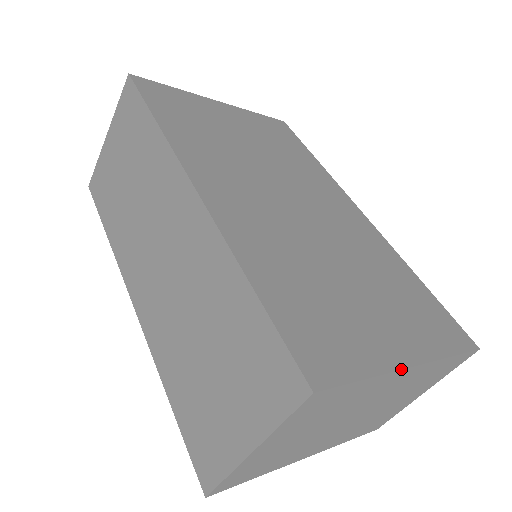
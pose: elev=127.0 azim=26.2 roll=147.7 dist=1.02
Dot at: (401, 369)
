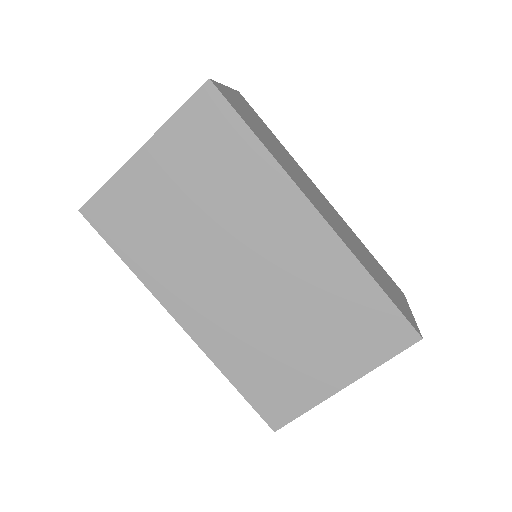
Dot at: occluded
